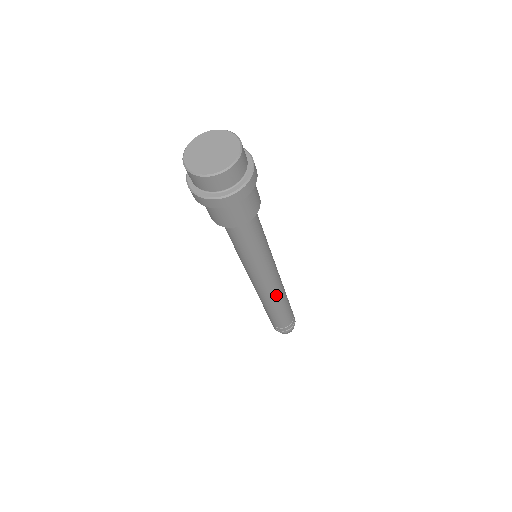
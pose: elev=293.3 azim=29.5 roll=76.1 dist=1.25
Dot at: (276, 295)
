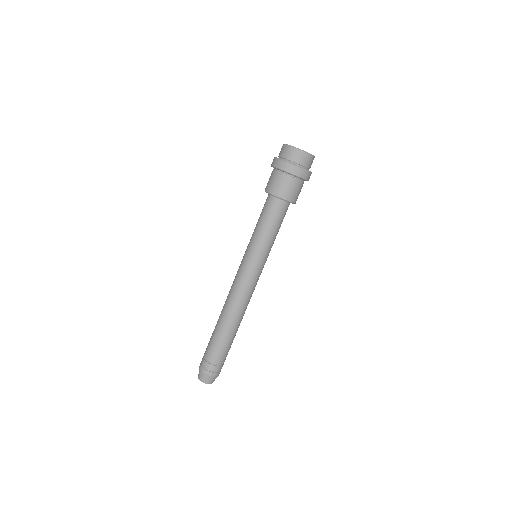
Dot at: (247, 305)
